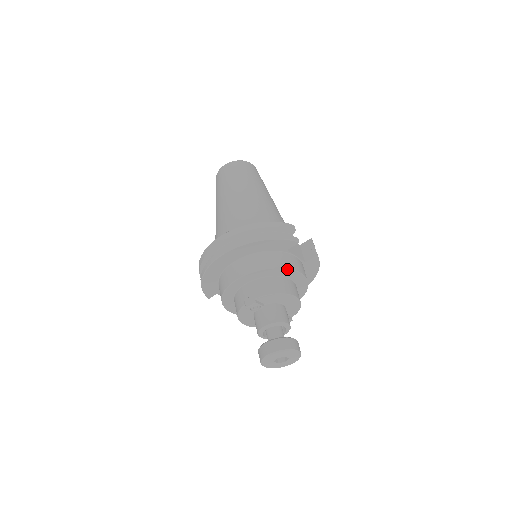
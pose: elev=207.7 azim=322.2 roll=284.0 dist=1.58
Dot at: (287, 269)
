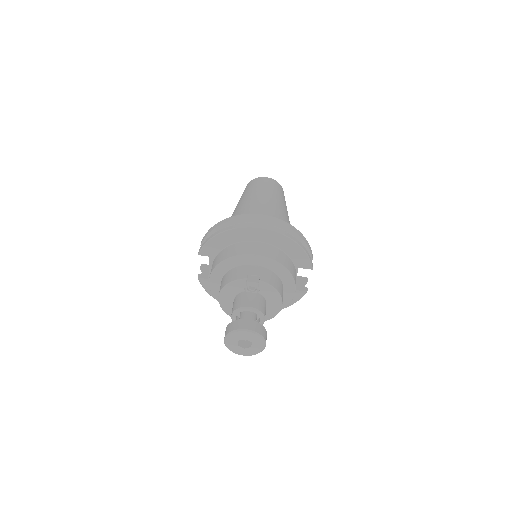
Dot at: (293, 280)
